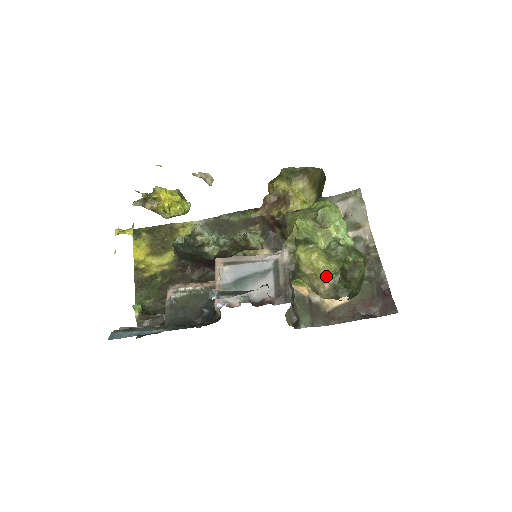
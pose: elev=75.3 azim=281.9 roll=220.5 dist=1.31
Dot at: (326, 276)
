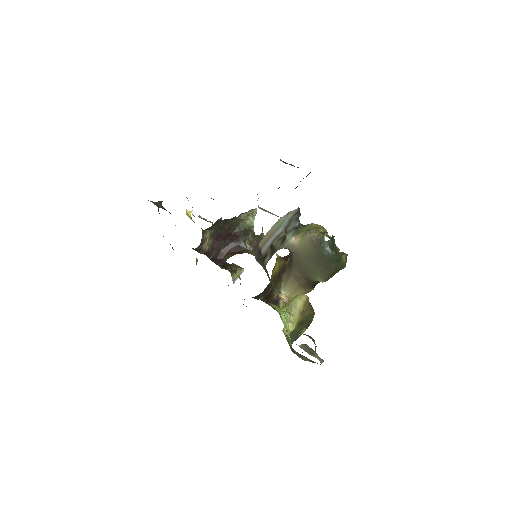
Dot at: (323, 230)
